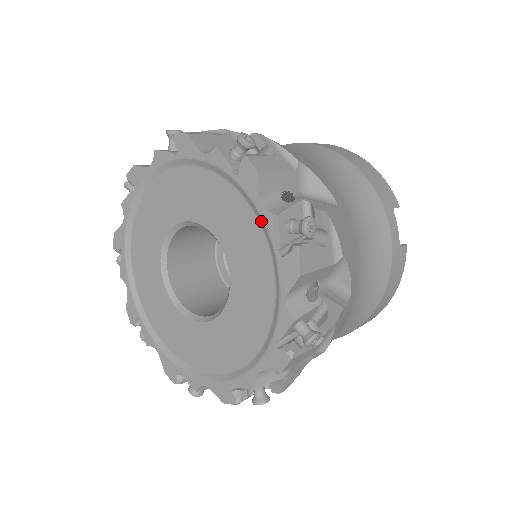
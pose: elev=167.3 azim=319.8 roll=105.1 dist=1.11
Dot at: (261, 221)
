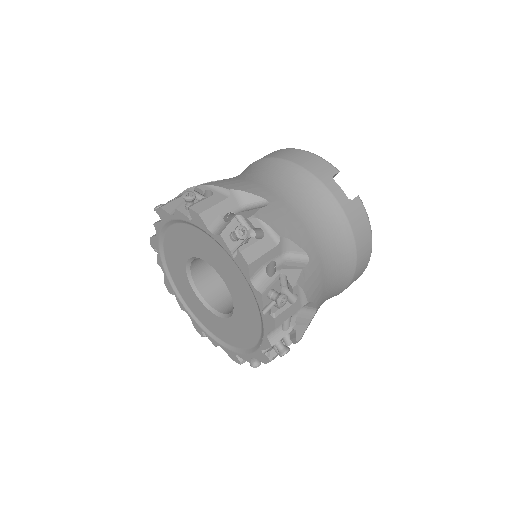
Dot at: (216, 242)
